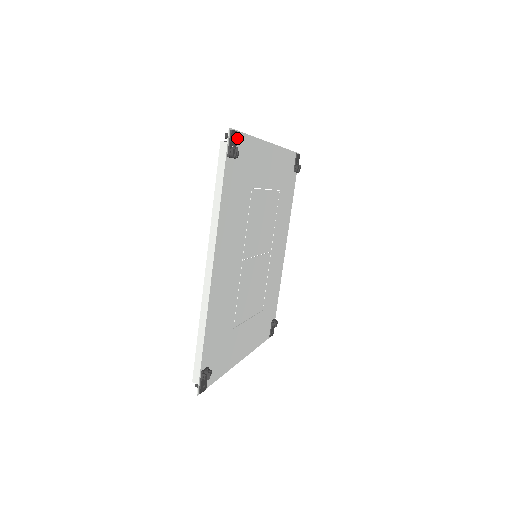
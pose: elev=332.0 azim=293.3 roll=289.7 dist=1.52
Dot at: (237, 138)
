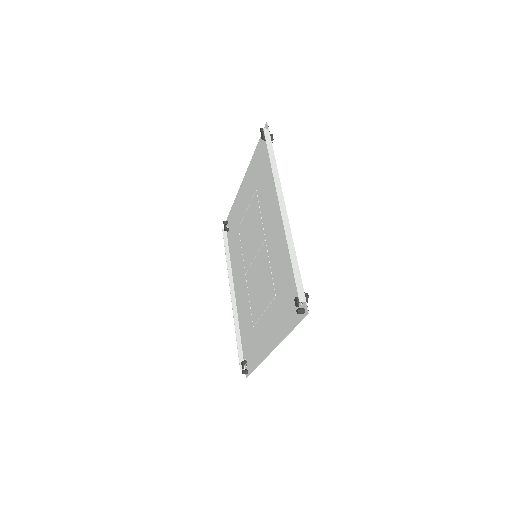
Dot at: occluded
